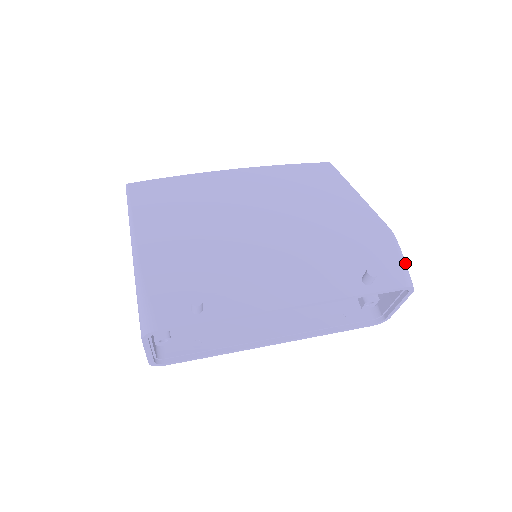
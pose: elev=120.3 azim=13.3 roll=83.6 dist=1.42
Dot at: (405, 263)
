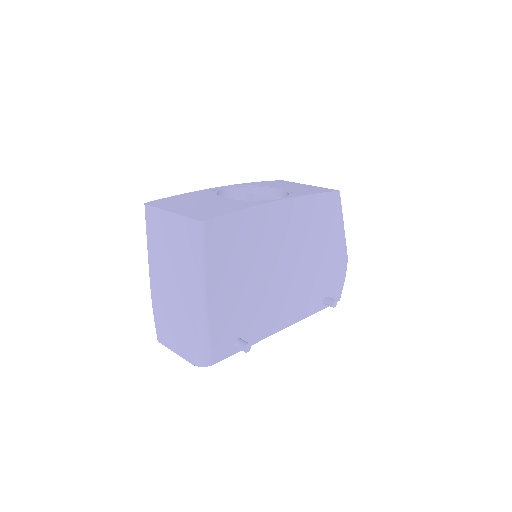
Dot at: occluded
